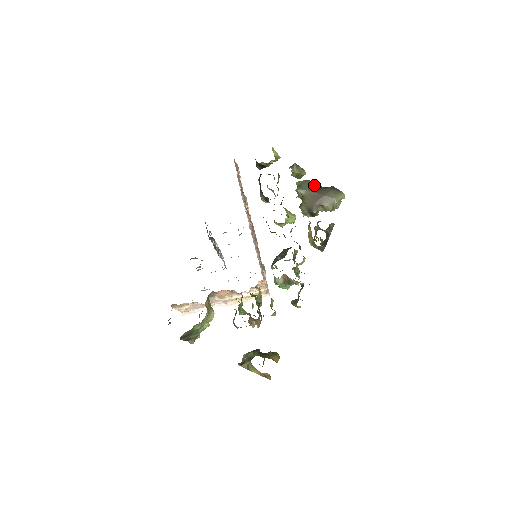
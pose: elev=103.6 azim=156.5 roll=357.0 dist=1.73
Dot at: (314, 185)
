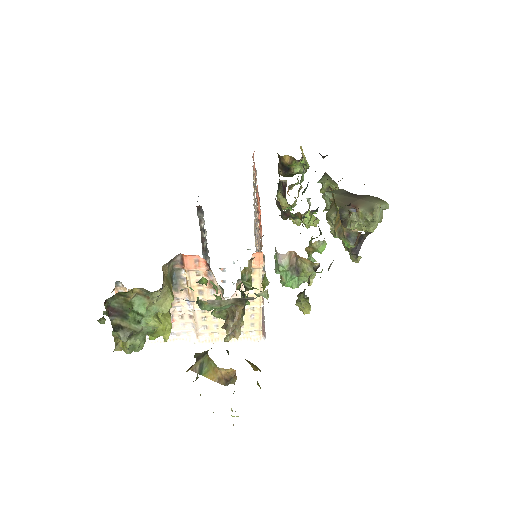
Dot at: (348, 192)
